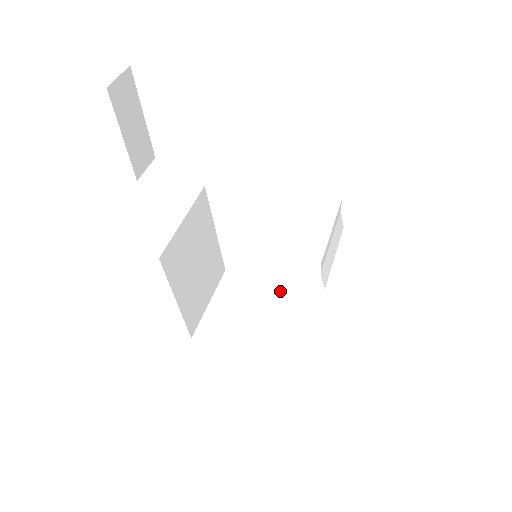
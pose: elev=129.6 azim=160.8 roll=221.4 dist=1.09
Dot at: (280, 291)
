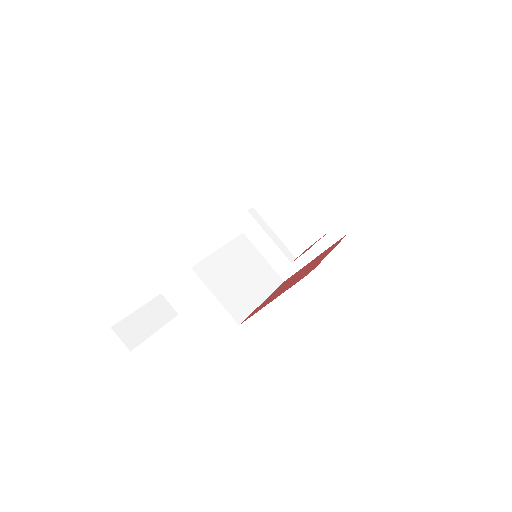
Dot at: occluded
